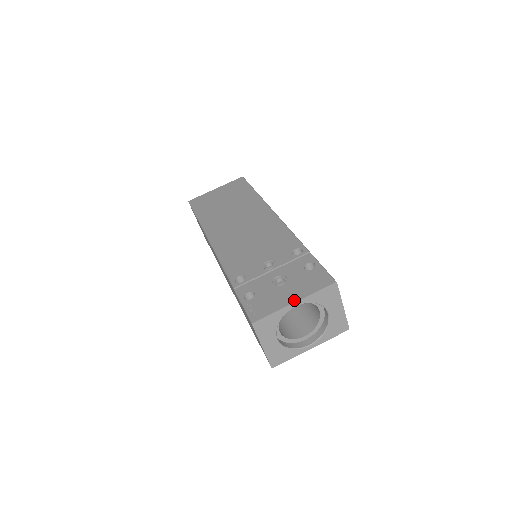
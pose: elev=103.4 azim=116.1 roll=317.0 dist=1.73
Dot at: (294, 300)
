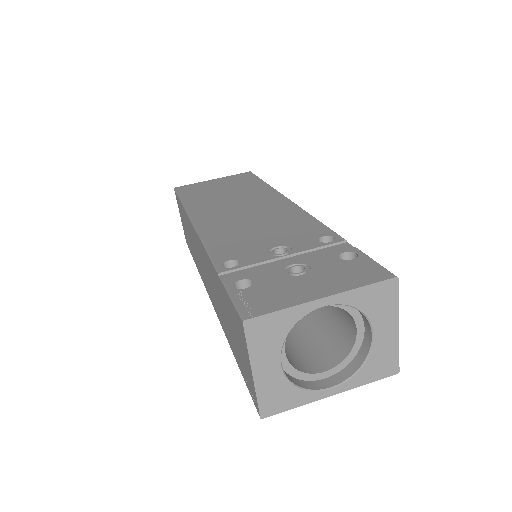
Dot at: (322, 294)
